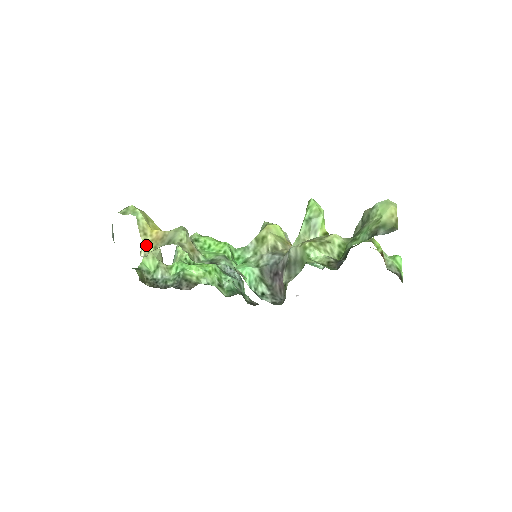
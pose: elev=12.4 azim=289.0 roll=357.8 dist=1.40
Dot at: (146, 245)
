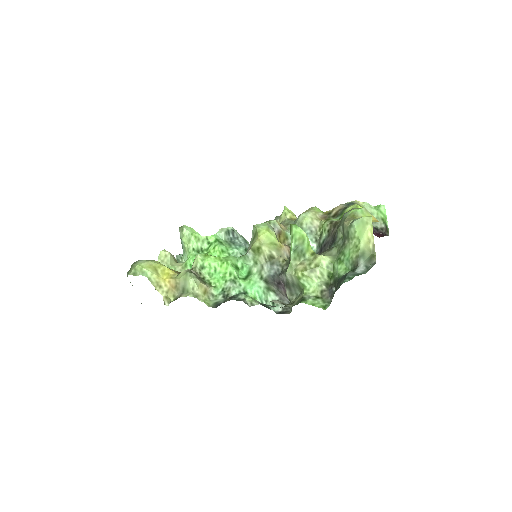
Dot at: (166, 296)
